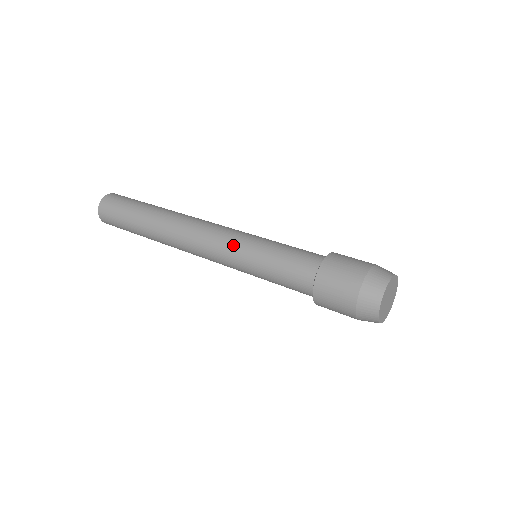
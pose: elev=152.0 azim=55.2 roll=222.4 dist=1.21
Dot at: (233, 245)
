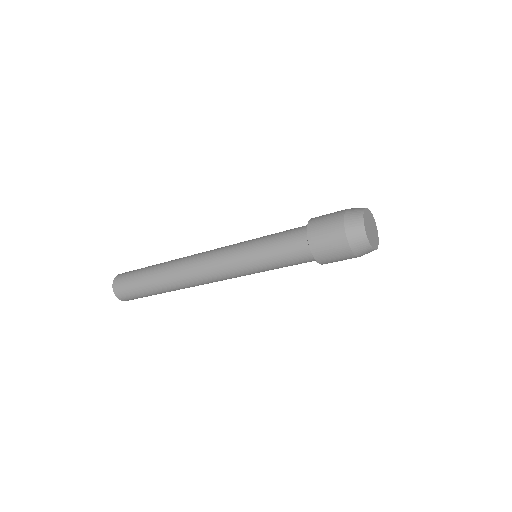
Dot at: occluded
